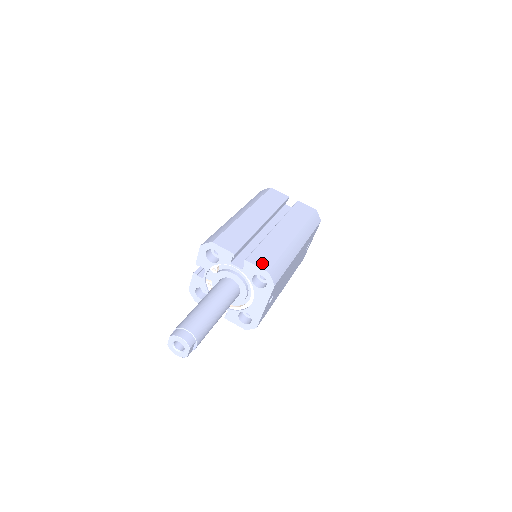
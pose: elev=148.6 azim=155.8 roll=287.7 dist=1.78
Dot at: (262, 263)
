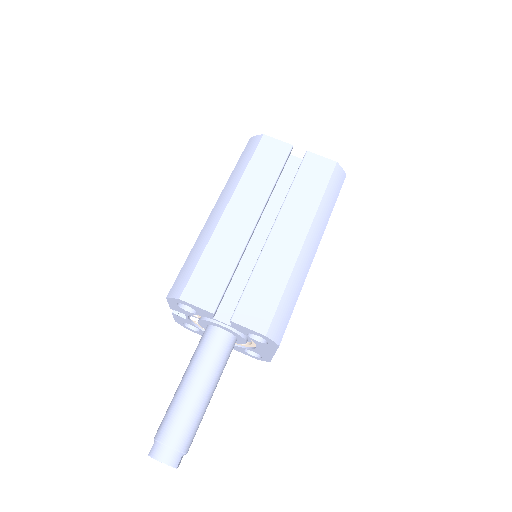
Dot at: (256, 319)
